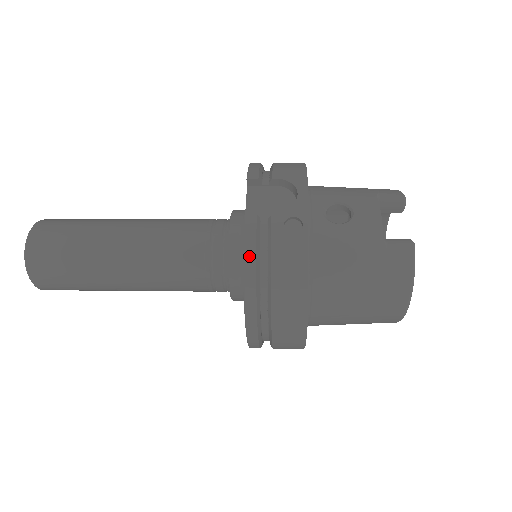
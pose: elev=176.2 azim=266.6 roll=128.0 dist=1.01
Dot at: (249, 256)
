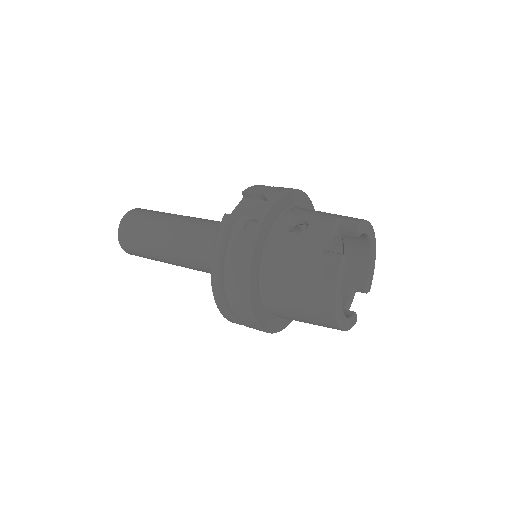
Dot at: (218, 241)
